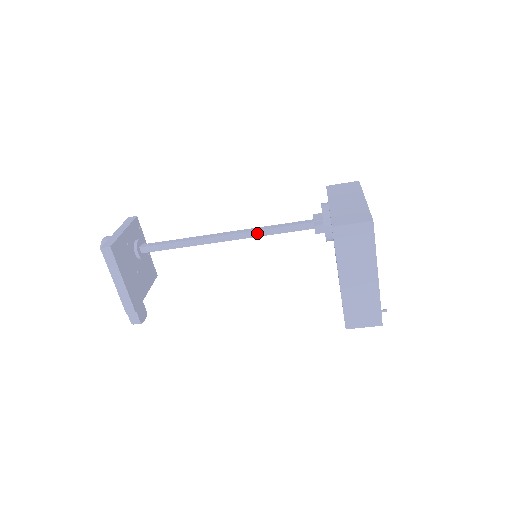
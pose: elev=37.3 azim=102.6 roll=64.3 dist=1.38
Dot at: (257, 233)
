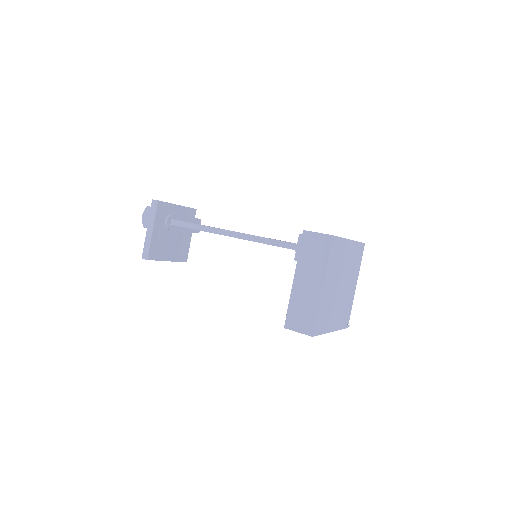
Dot at: (253, 241)
